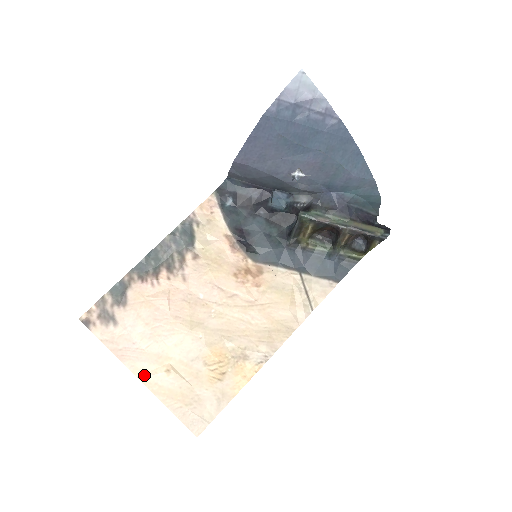
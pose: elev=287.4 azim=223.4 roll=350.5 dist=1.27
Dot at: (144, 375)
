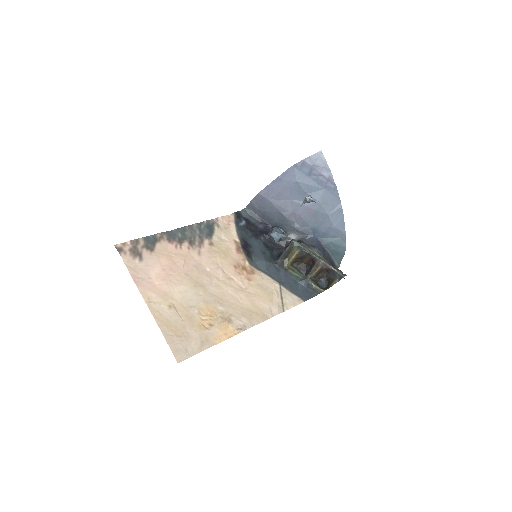
Dot at: (151, 302)
